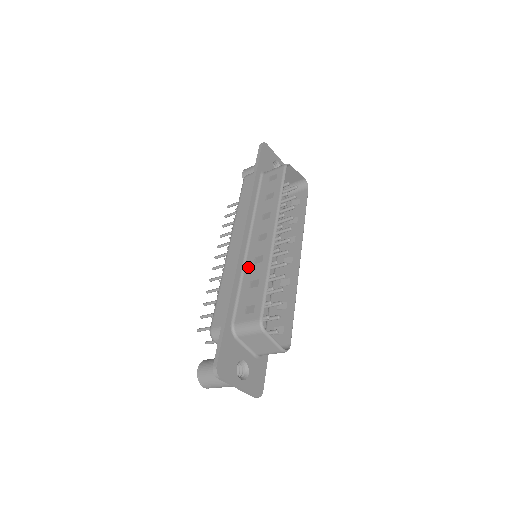
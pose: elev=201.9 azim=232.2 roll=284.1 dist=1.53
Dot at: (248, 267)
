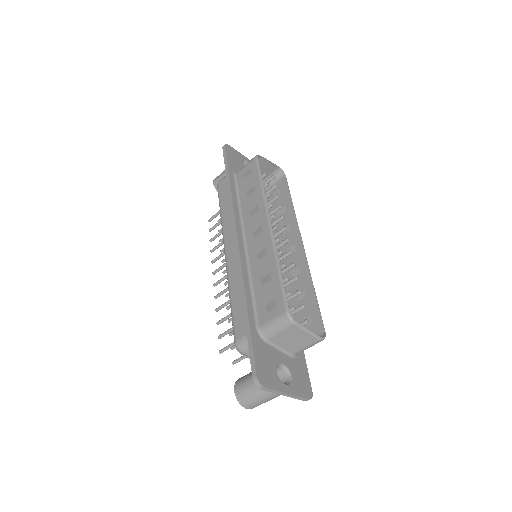
Dot at: (253, 265)
